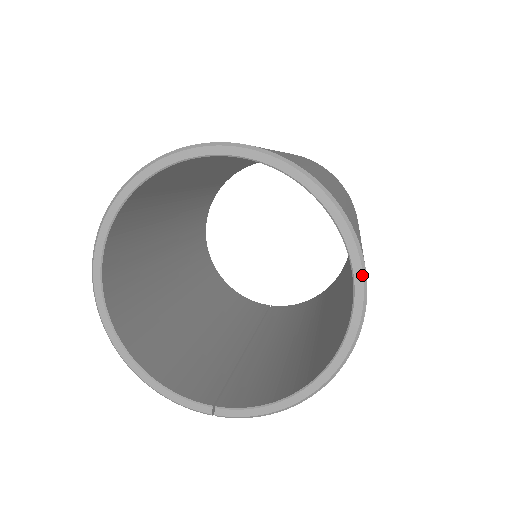
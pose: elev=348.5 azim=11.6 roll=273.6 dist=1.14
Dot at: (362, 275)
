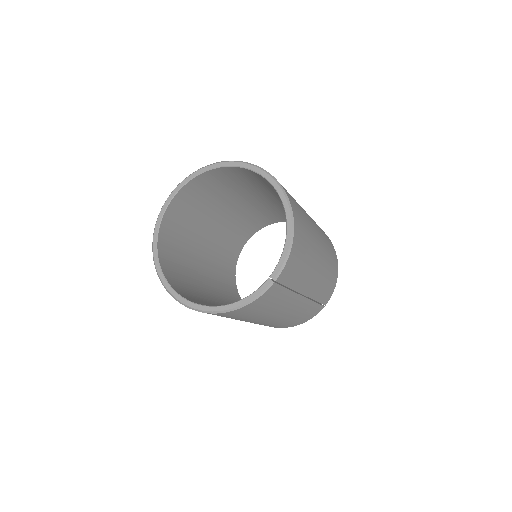
Dot at: (252, 165)
